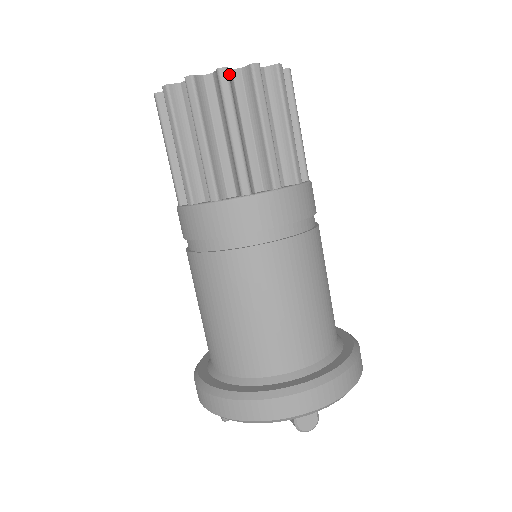
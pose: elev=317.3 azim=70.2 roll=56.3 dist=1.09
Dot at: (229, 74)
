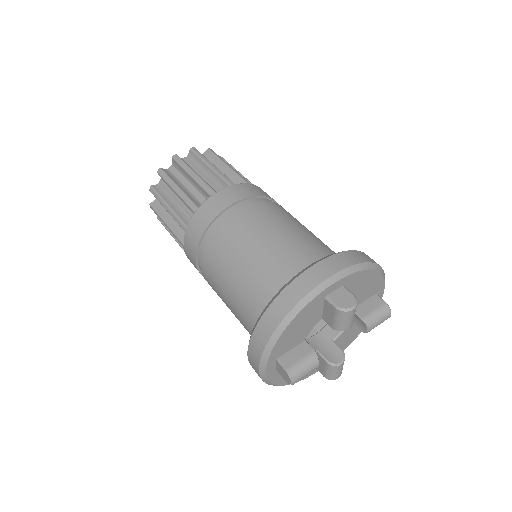
Dot at: occluded
